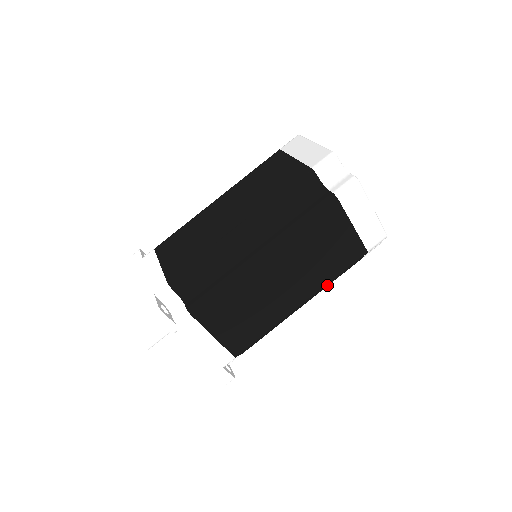
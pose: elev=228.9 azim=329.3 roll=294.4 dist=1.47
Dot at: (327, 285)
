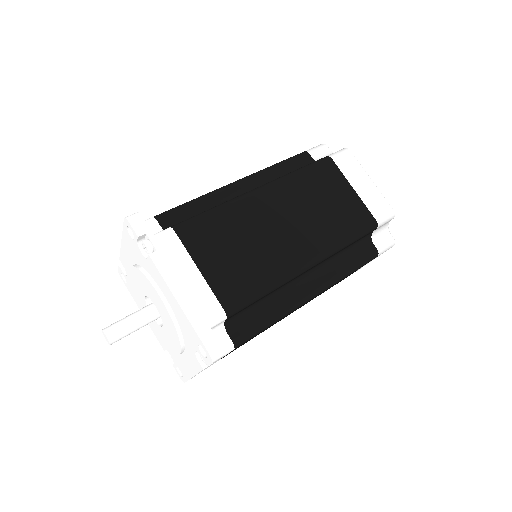
Dot at: occluded
